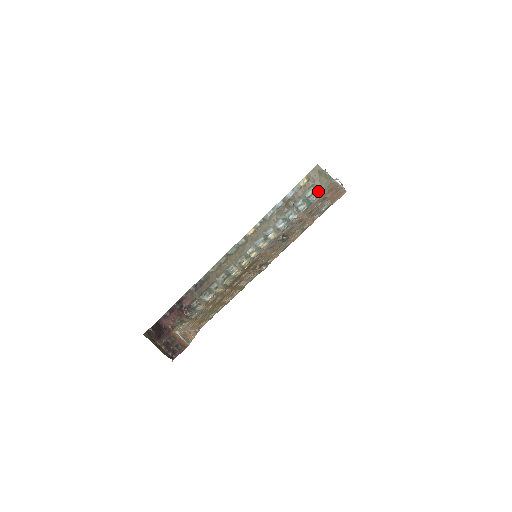
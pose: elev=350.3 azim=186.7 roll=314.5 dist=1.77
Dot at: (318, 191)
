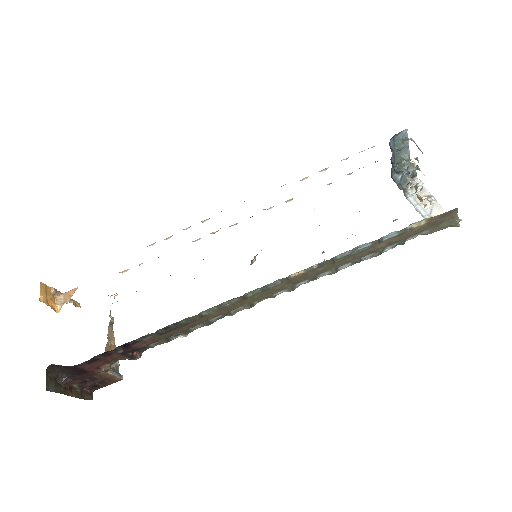
Dot at: (425, 234)
